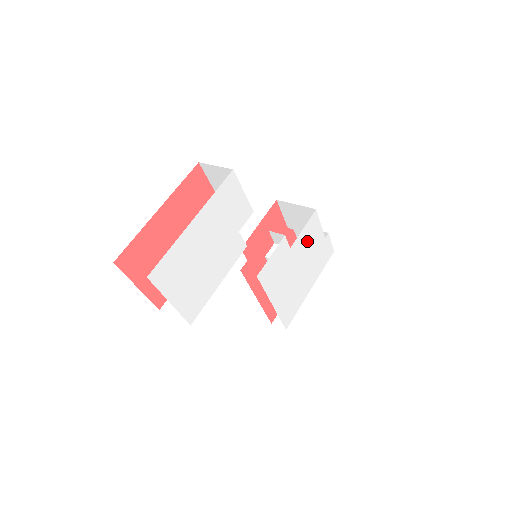
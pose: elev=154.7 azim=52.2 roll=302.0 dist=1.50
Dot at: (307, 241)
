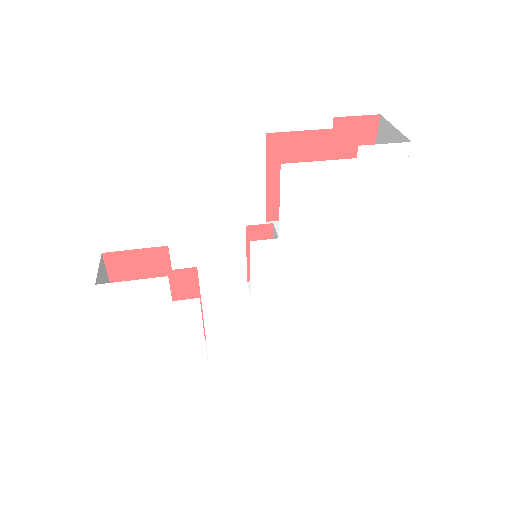
Dot at: (309, 202)
